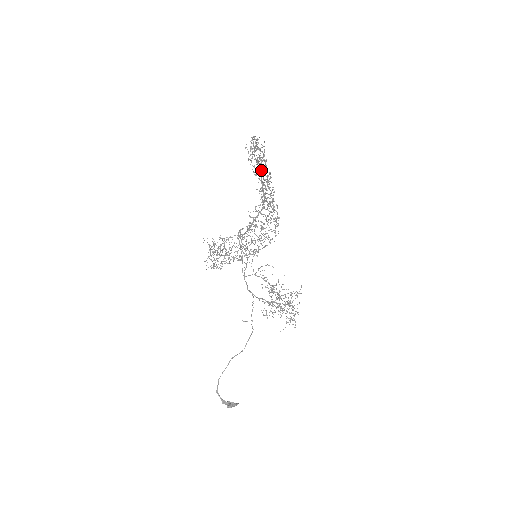
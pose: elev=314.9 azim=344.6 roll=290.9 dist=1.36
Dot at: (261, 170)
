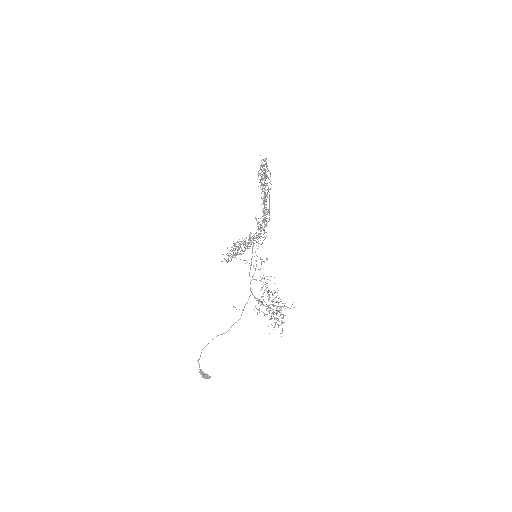
Dot at: occluded
